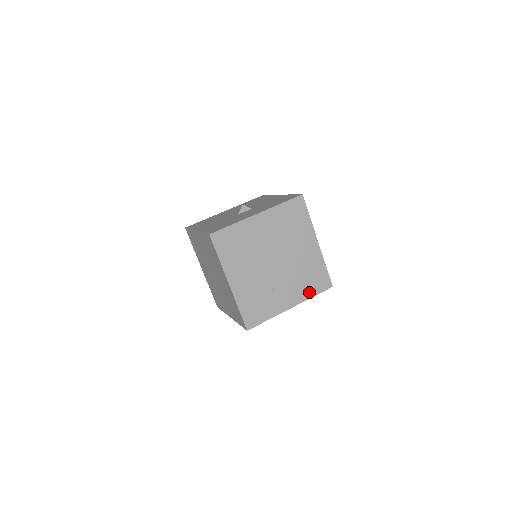
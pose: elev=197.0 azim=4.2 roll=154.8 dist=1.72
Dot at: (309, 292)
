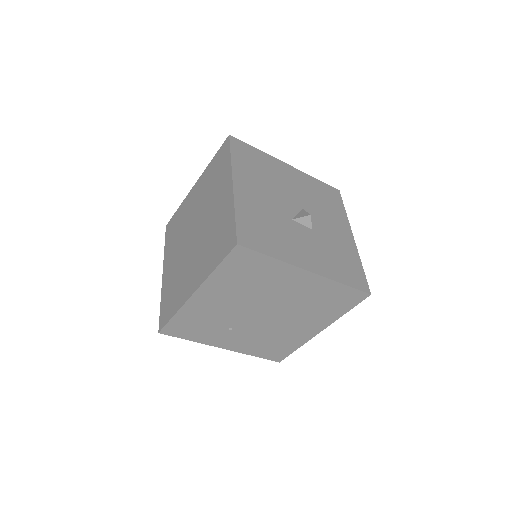
Dot at: (255, 351)
